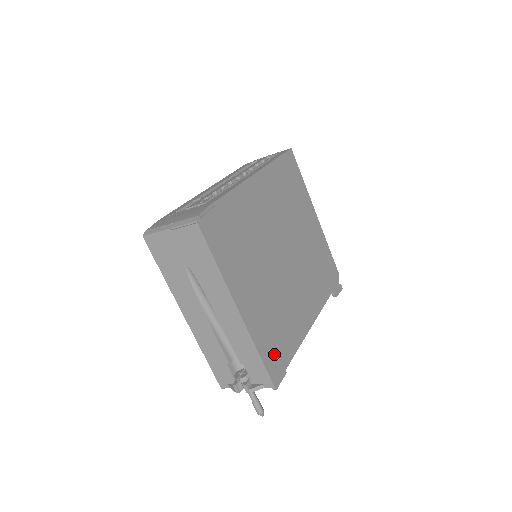
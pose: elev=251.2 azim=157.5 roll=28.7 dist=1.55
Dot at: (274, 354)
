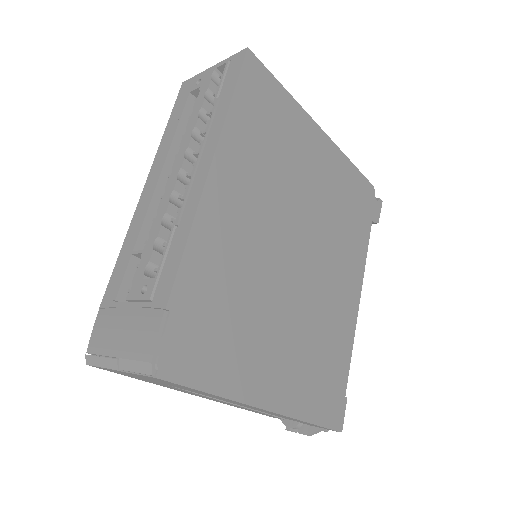
Dot at: (327, 398)
